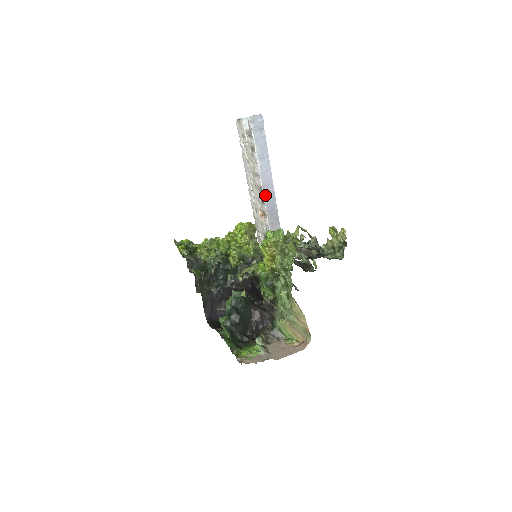
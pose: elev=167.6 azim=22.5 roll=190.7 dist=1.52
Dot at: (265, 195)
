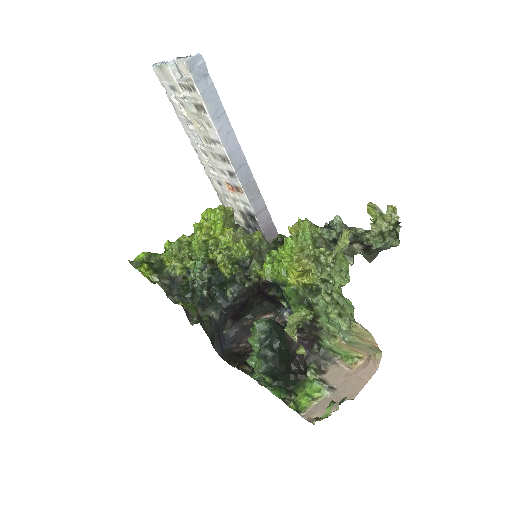
Dot at: (235, 166)
